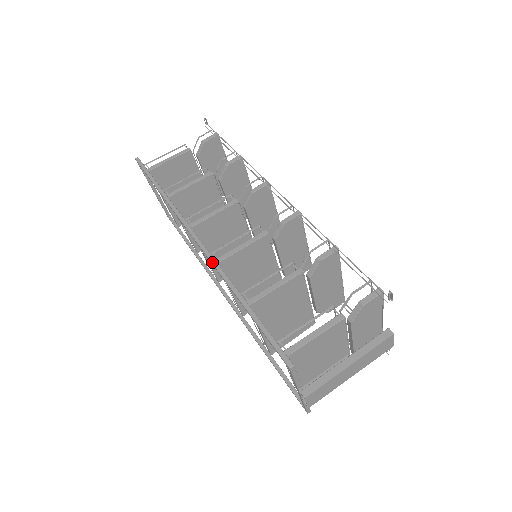
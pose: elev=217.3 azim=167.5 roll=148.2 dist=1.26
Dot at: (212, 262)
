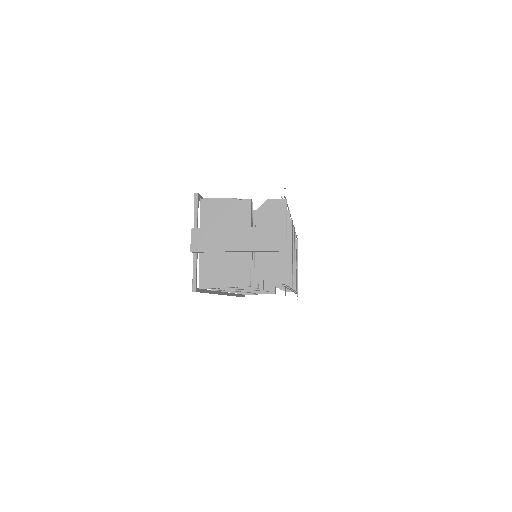
Dot at: occluded
